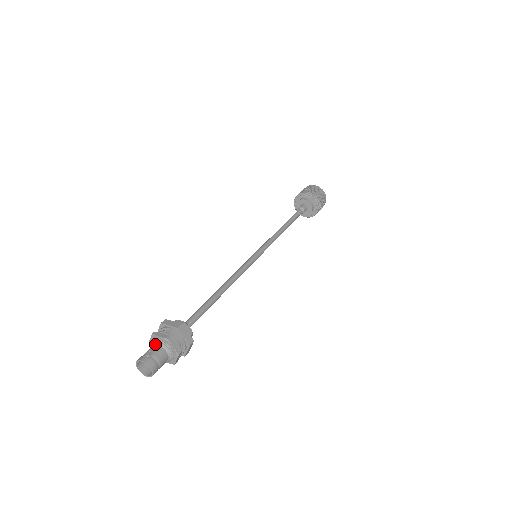
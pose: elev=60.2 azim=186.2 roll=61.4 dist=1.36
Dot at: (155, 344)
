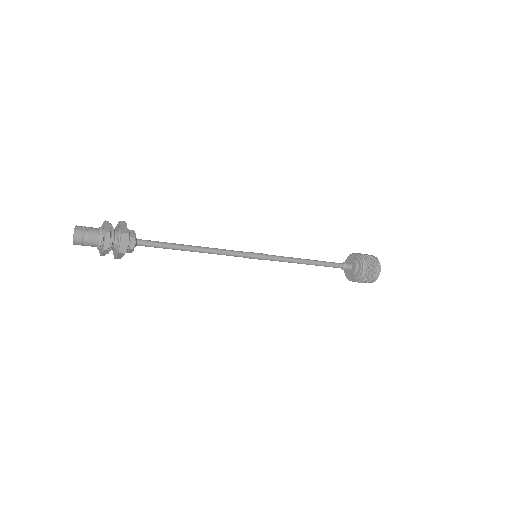
Dot at: (99, 228)
